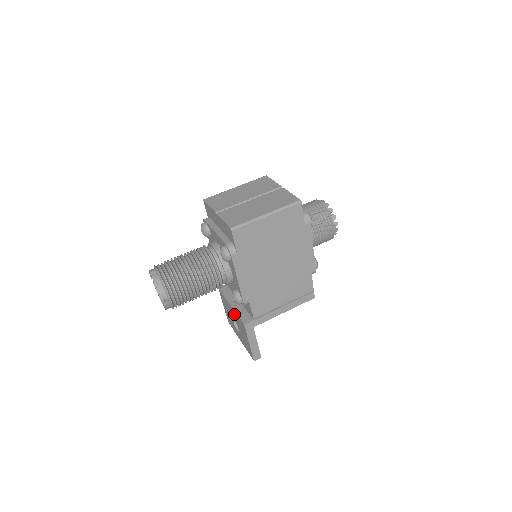
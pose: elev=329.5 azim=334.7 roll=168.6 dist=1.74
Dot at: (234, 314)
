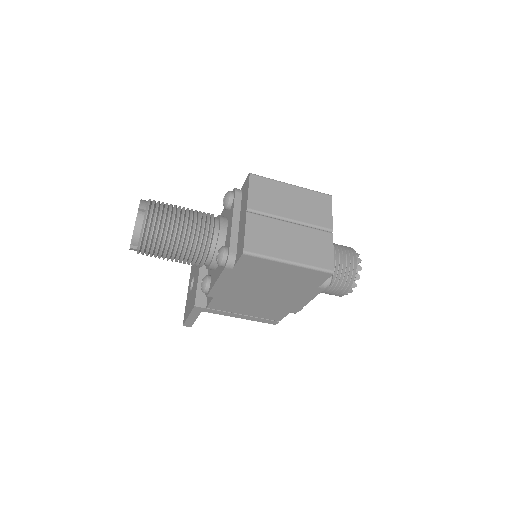
Dot at: (196, 280)
